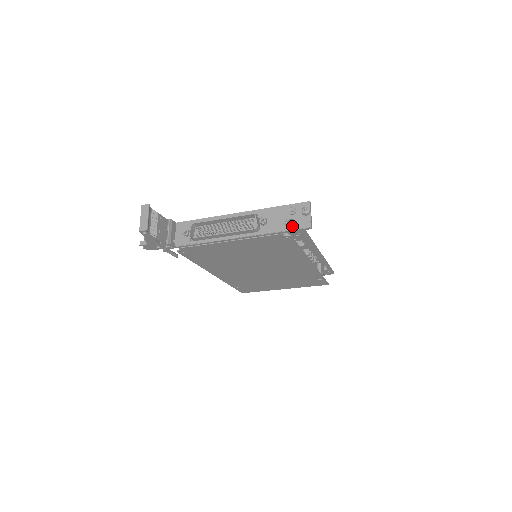
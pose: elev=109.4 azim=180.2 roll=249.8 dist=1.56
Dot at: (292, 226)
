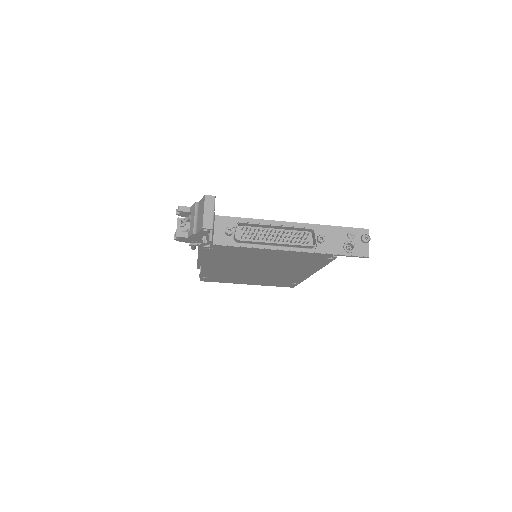
Dot at: (351, 251)
